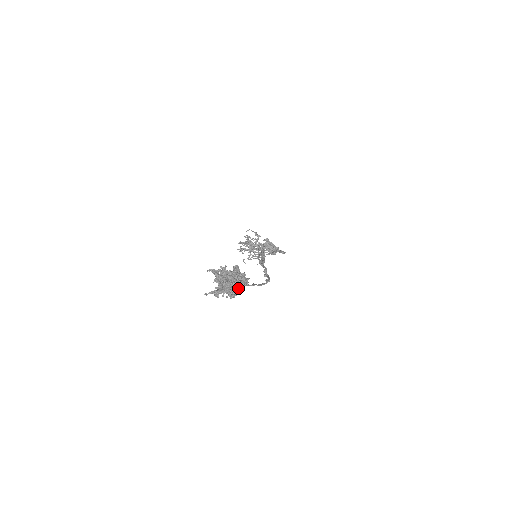
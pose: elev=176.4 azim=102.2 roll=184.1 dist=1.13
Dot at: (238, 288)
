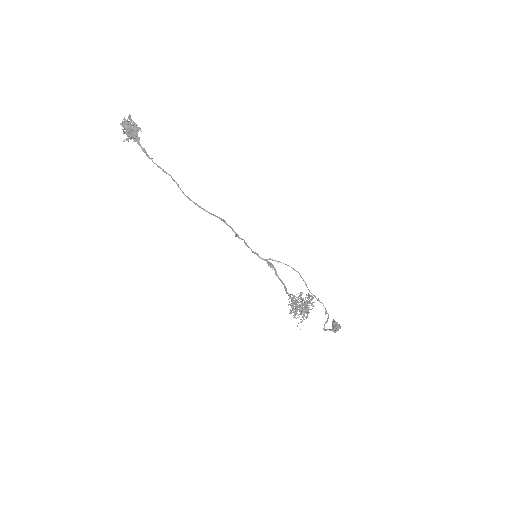
Dot at: (135, 133)
